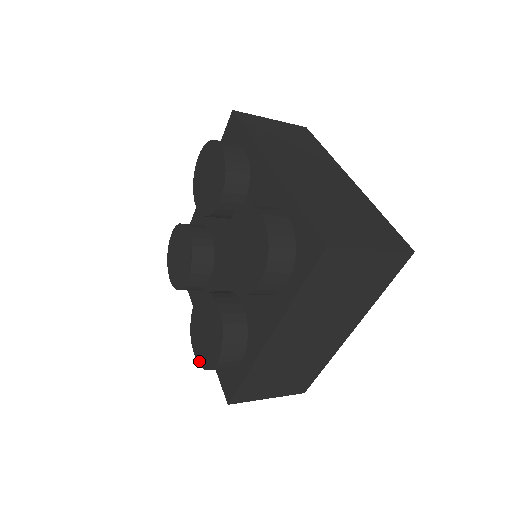
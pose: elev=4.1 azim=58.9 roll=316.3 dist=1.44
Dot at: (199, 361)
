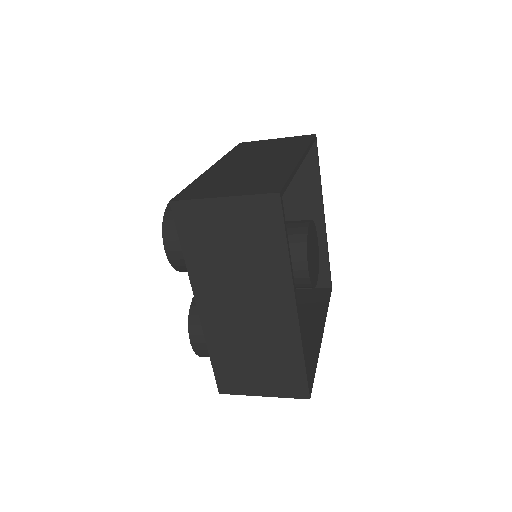
Dot at: occluded
